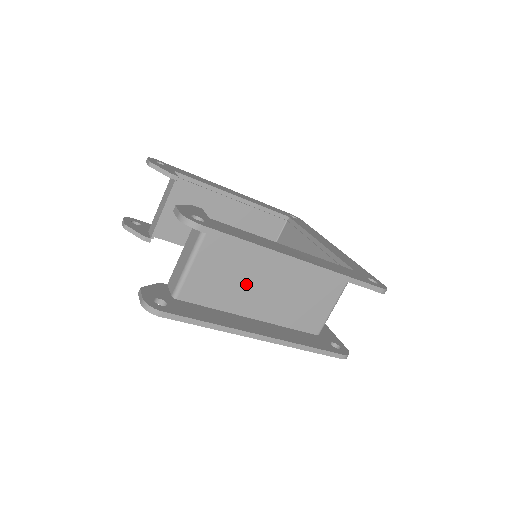
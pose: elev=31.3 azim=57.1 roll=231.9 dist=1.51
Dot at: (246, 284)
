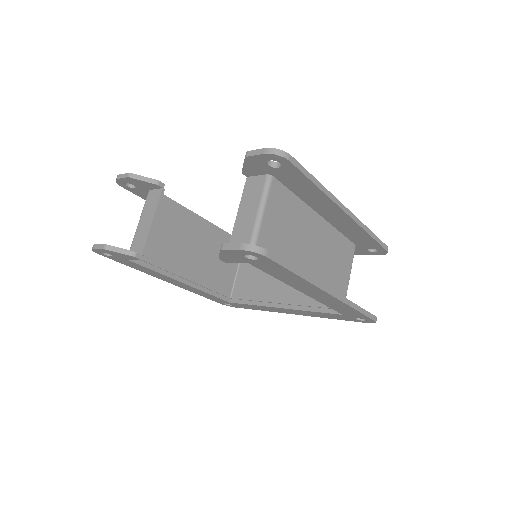
Dot at: (298, 246)
